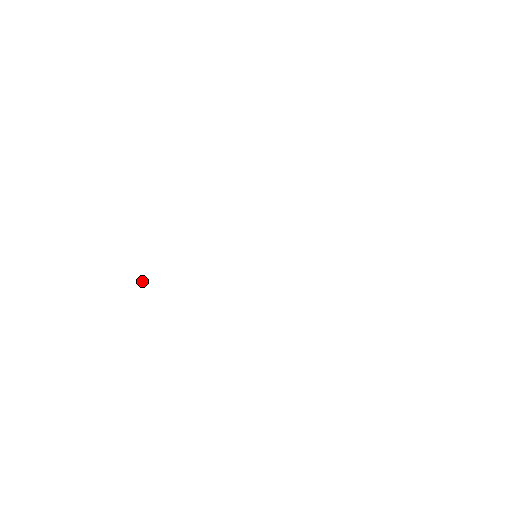
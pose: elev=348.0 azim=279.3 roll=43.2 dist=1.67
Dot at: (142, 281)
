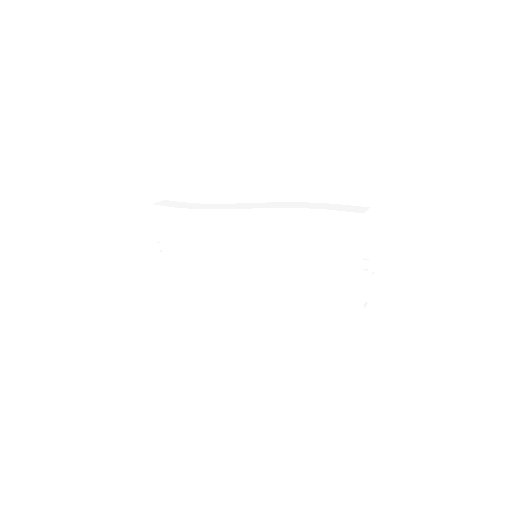
Dot at: (158, 253)
